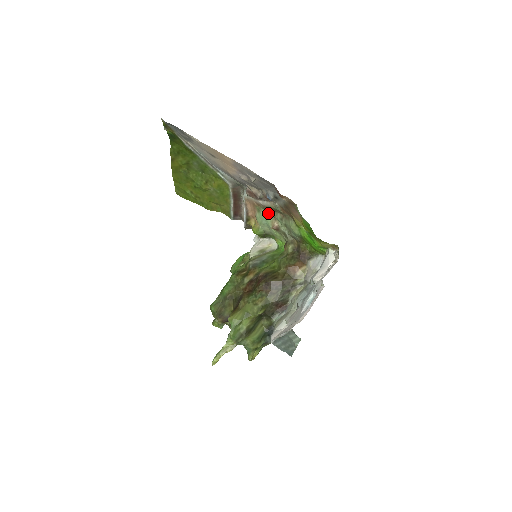
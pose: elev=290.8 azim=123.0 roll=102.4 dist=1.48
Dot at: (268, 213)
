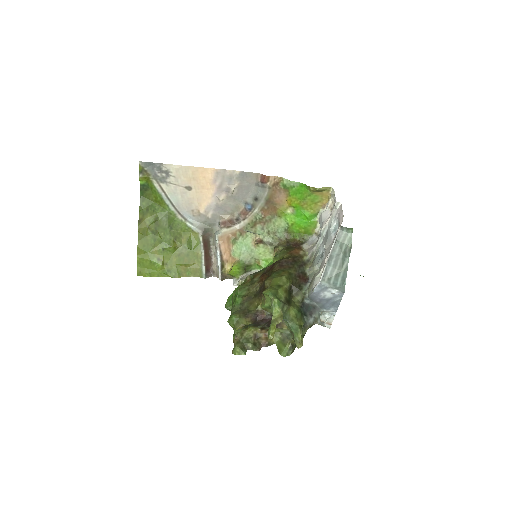
Dot at: (246, 235)
